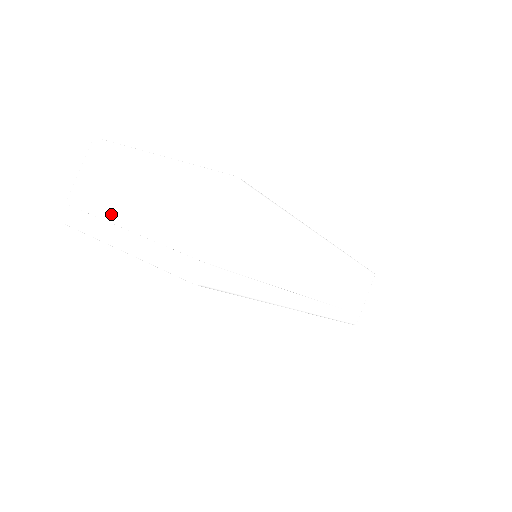
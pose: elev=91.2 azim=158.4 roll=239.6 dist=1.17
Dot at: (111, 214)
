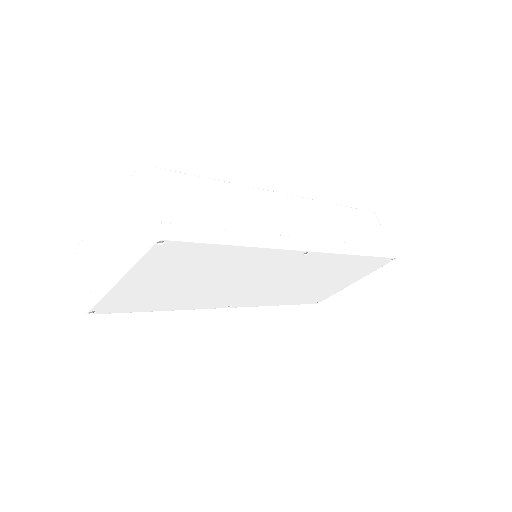
Dot at: (104, 270)
